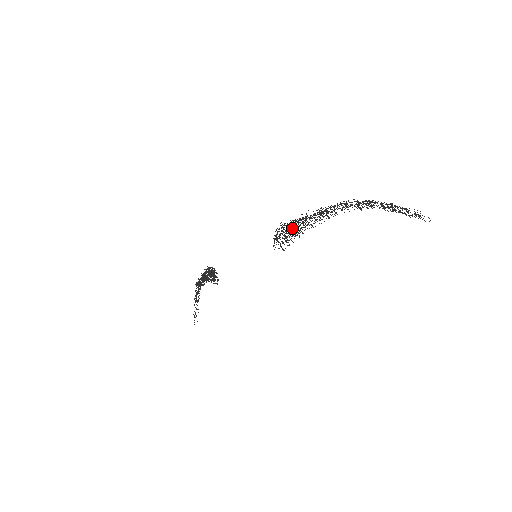
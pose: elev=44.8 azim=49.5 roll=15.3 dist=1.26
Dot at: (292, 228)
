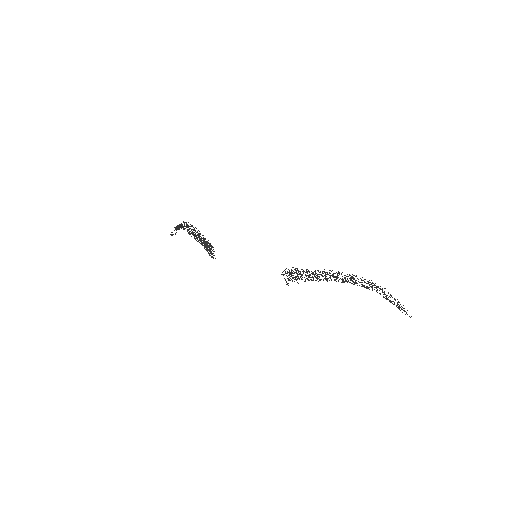
Dot at: (301, 274)
